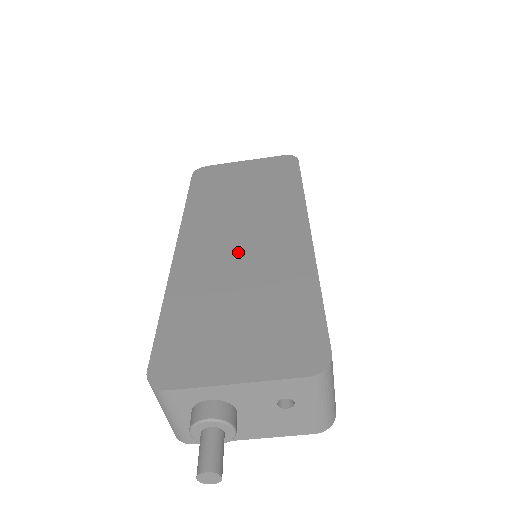
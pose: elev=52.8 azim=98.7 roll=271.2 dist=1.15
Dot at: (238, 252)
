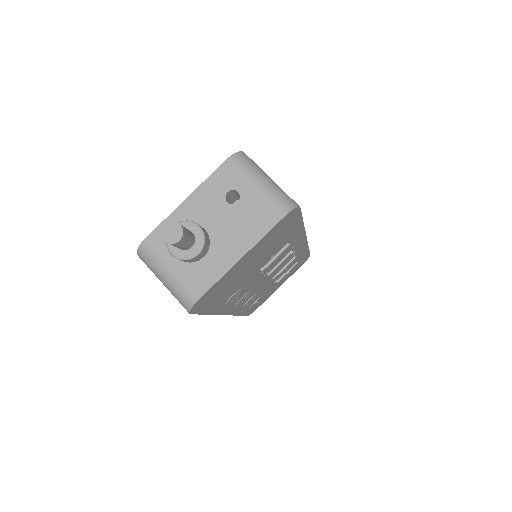
Dot at: occluded
